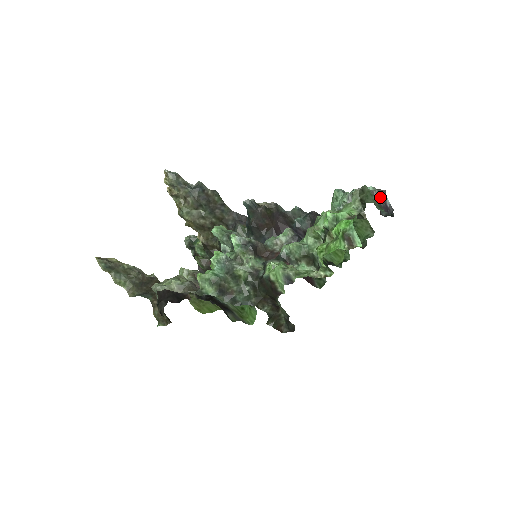
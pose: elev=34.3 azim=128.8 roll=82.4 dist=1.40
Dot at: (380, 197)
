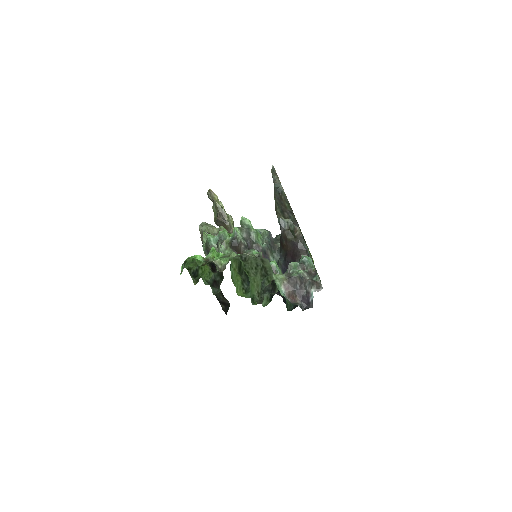
Dot at: (307, 287)
